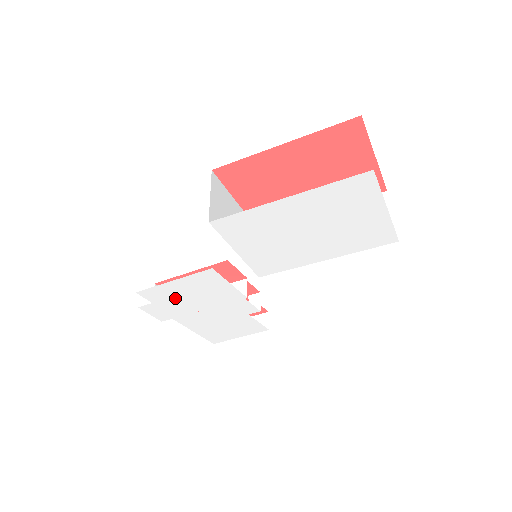
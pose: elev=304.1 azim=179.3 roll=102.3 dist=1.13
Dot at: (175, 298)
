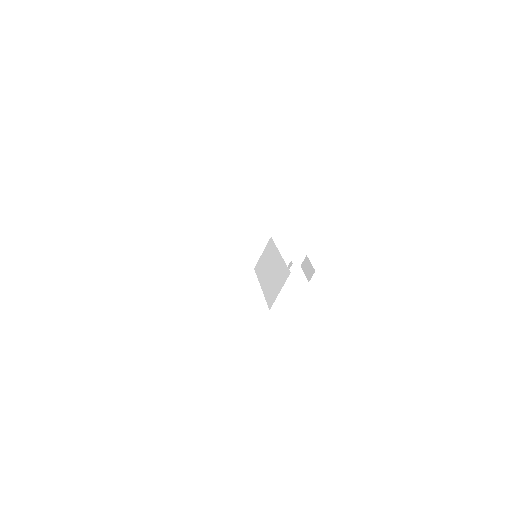
Dot at: occluded
